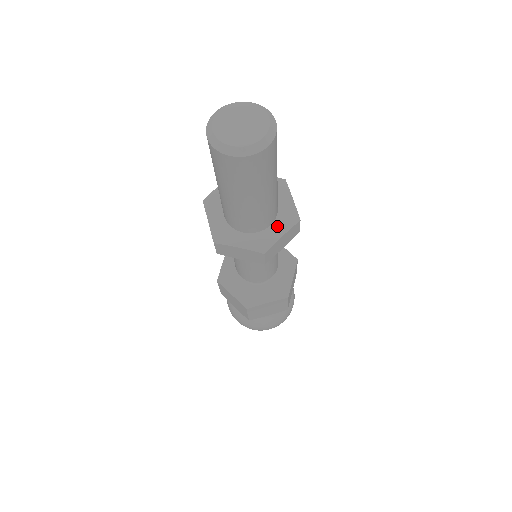
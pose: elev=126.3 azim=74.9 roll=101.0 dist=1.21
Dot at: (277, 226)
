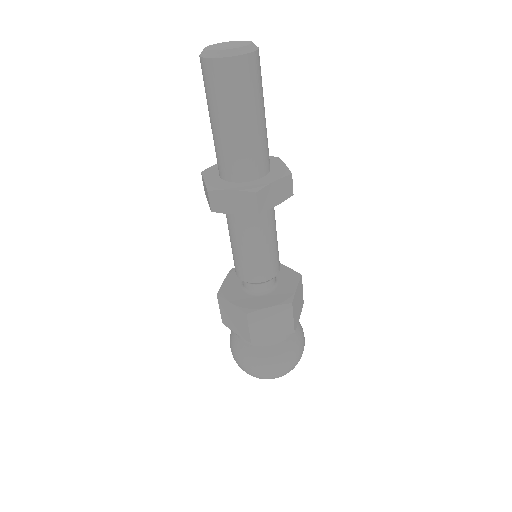
Dot at: (269, 177)
